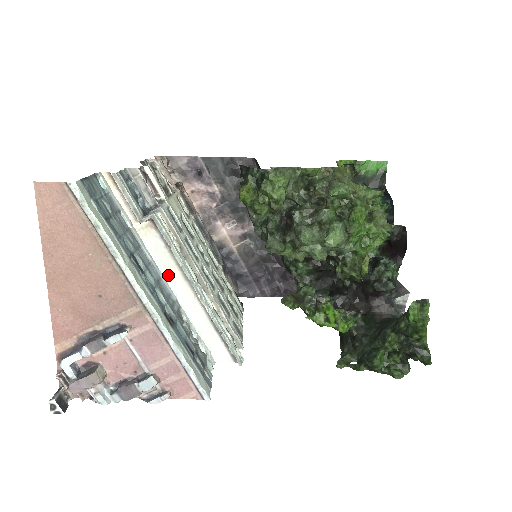
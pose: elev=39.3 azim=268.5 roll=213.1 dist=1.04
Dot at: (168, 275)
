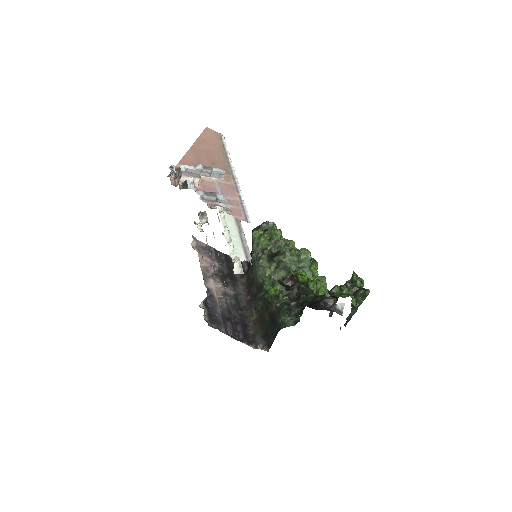
Dot at: occluded
